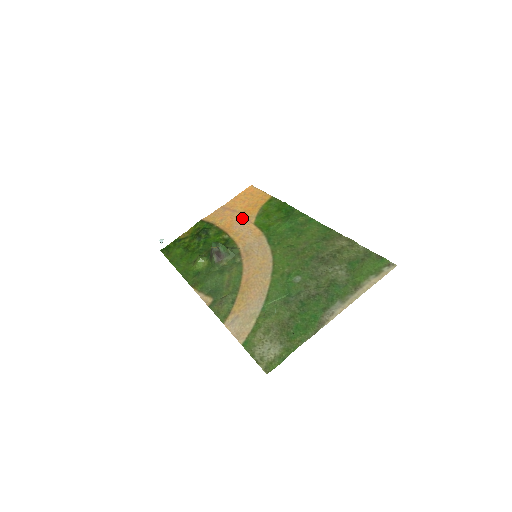
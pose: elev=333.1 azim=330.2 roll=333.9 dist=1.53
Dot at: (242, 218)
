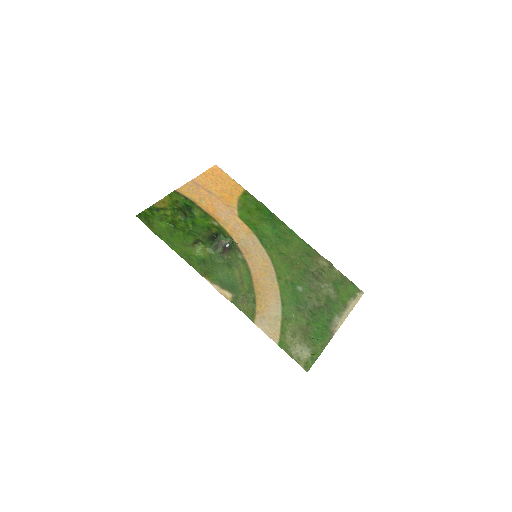
Dot at: (223, 205)
